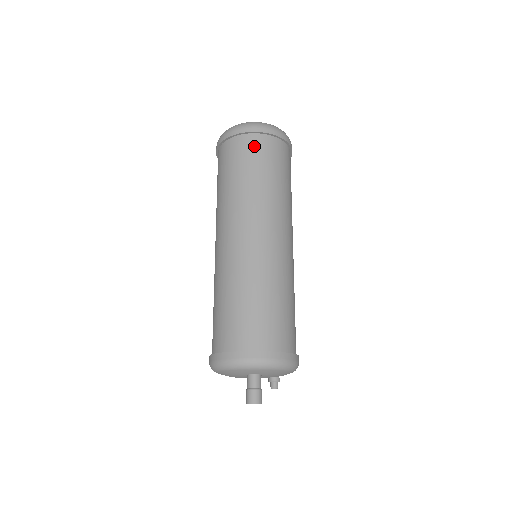
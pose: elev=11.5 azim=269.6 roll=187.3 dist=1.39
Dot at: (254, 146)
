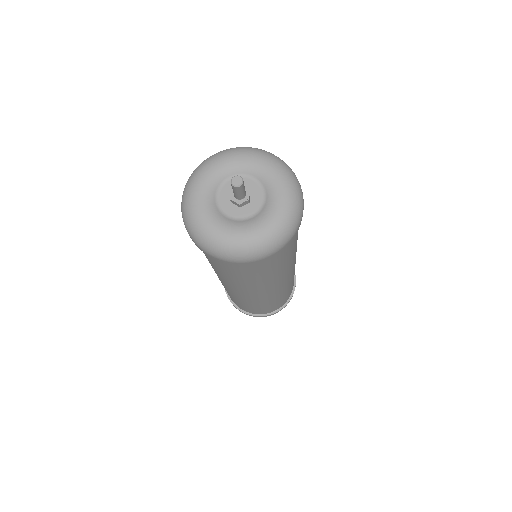
Dot at: (240, 268)
